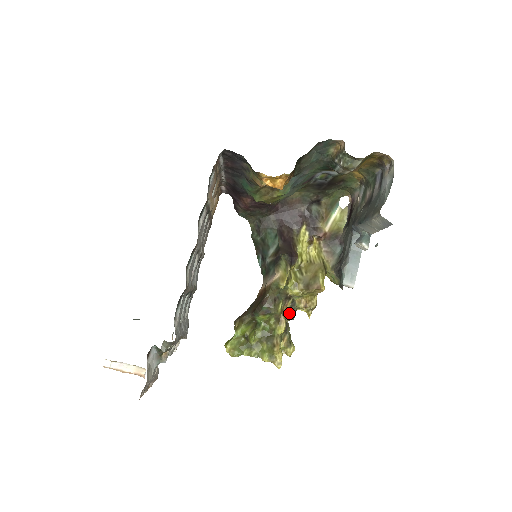
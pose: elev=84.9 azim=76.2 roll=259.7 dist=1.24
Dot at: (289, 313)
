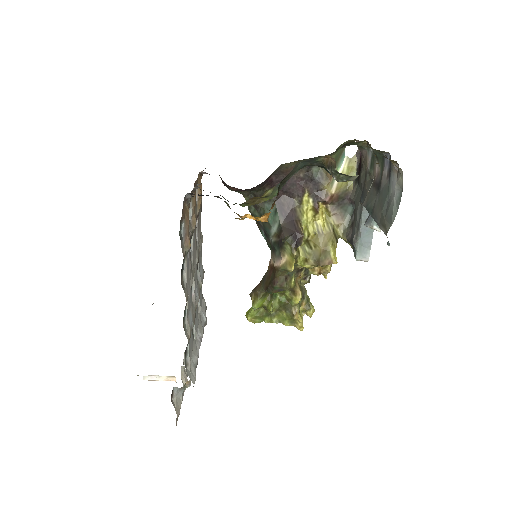
Dot at: (304, 280)
